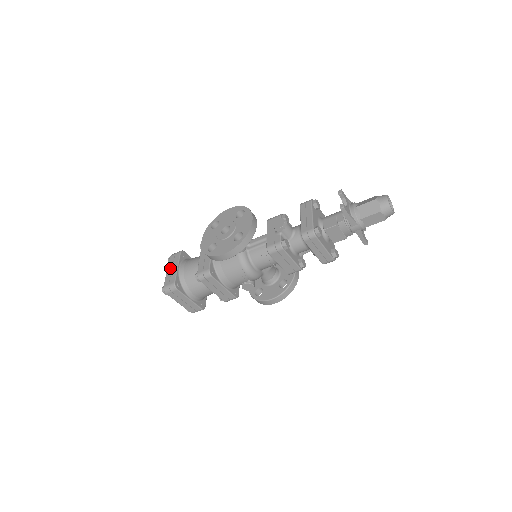
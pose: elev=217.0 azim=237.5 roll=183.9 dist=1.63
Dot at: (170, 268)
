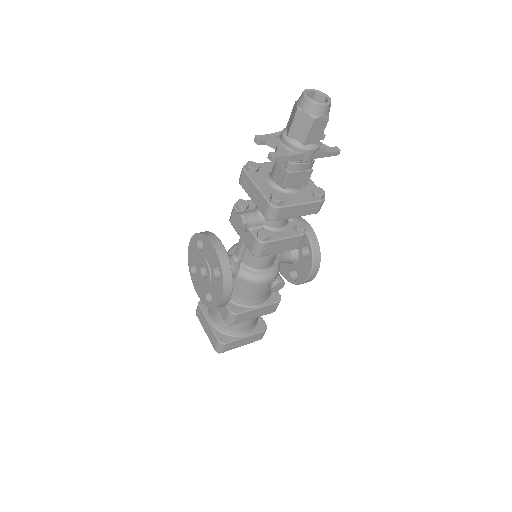
Dot at: (204, 327)
